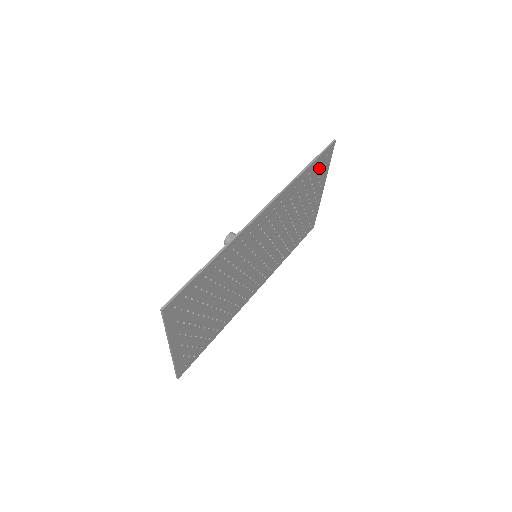
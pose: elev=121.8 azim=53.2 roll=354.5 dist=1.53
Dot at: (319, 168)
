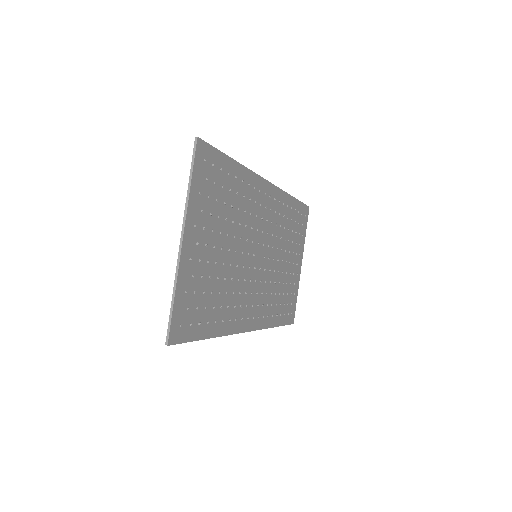
Dot at: (300, 221)
